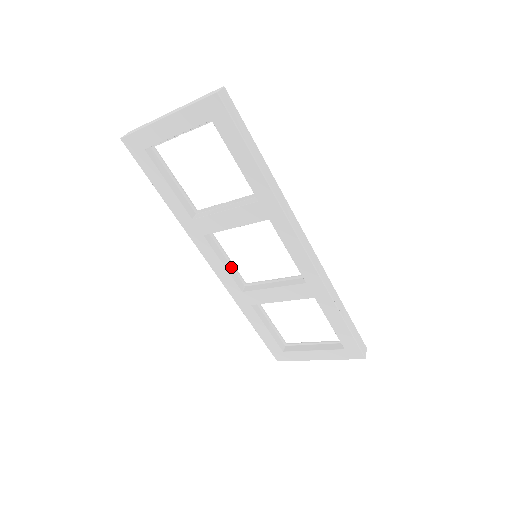
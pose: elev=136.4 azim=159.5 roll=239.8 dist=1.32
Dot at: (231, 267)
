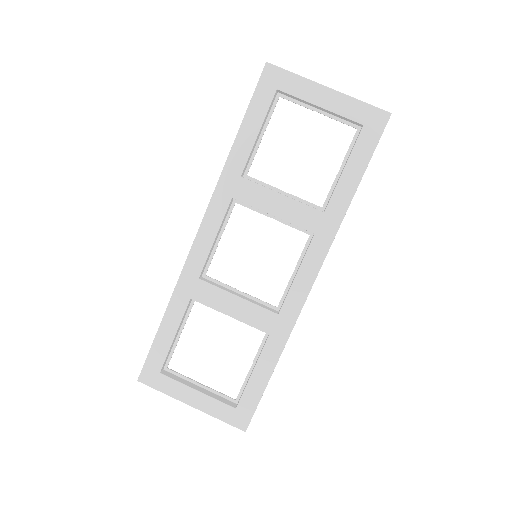
Dot at: (213, 248)
